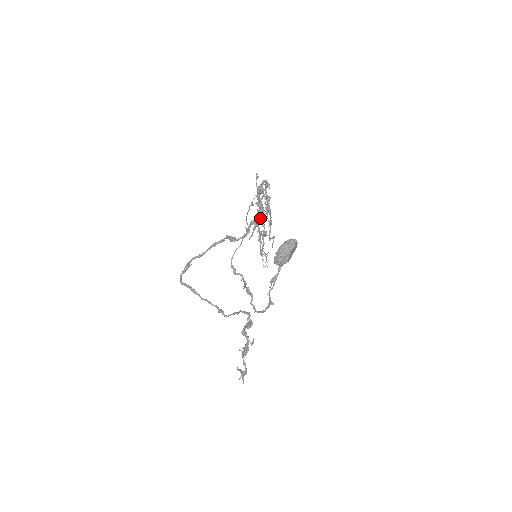
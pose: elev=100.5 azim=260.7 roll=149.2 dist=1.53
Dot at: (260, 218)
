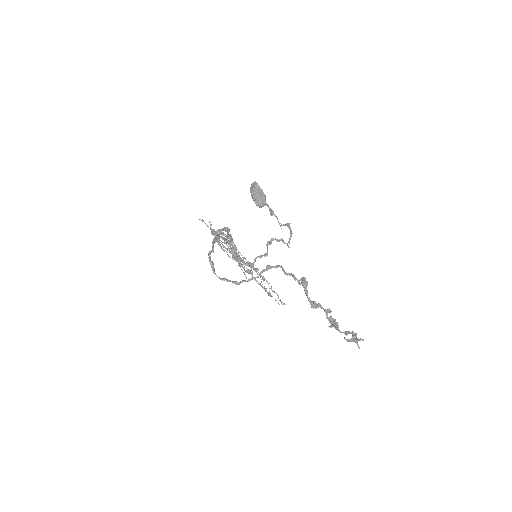
Dot at: occluded
